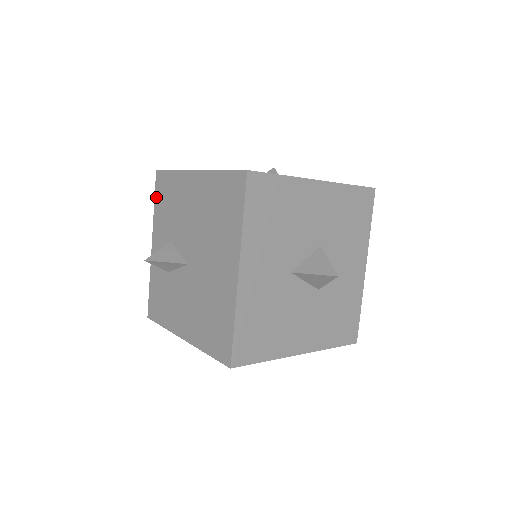
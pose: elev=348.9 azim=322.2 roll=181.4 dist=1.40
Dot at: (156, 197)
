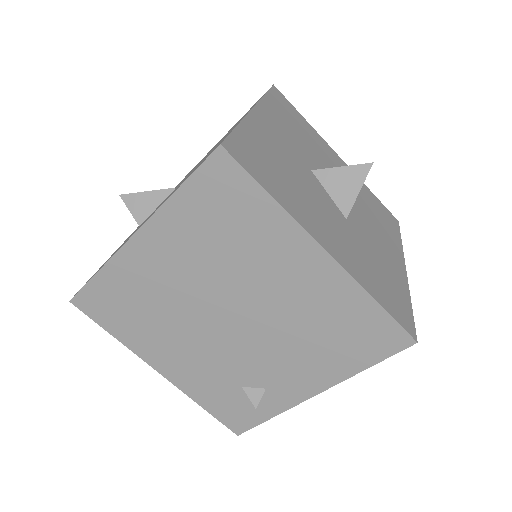
Dot at: occluded
